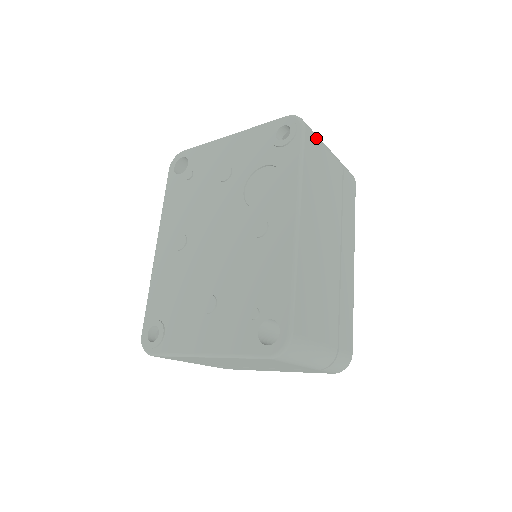
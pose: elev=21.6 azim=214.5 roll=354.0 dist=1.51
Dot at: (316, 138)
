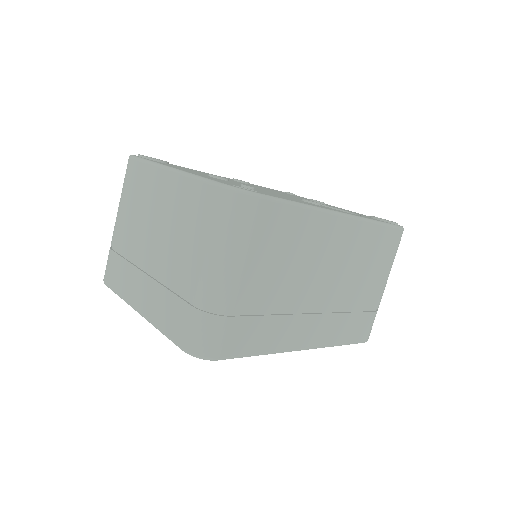
Dot at: (396, 251)
